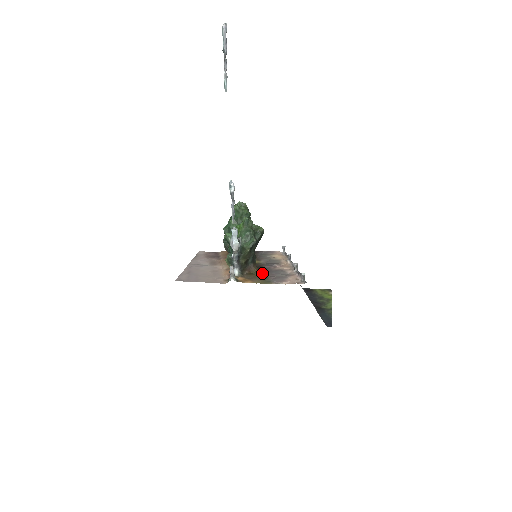
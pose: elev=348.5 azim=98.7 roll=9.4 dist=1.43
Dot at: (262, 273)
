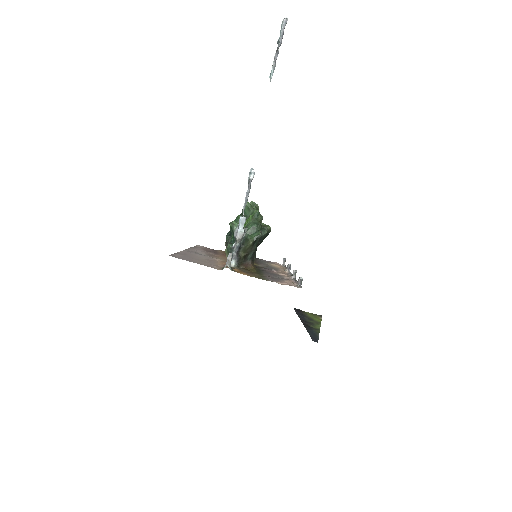
Dot at: (259, 272)
